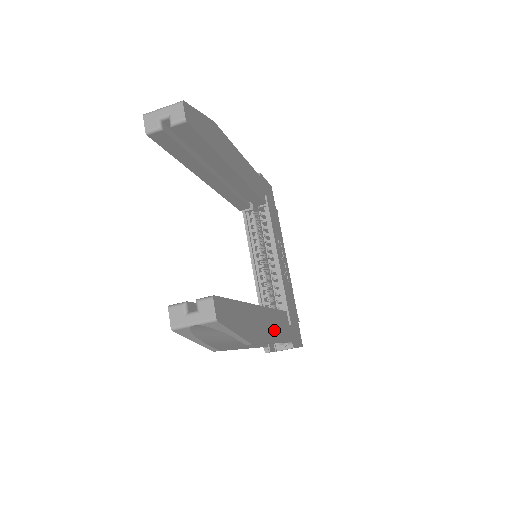
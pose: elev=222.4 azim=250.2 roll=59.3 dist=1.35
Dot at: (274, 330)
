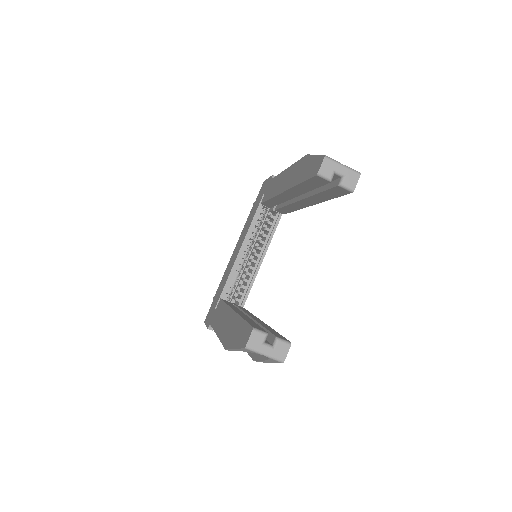
Dot at: occluded
